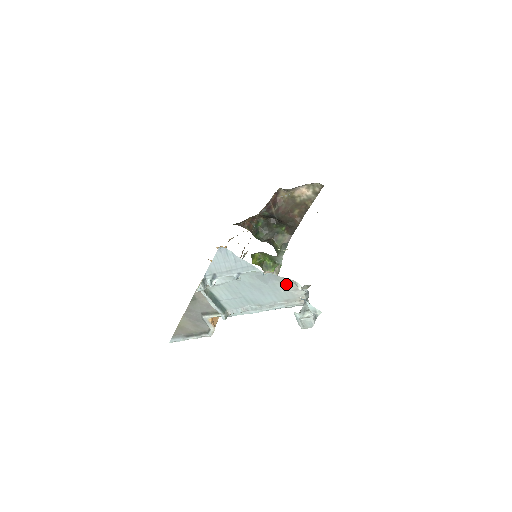
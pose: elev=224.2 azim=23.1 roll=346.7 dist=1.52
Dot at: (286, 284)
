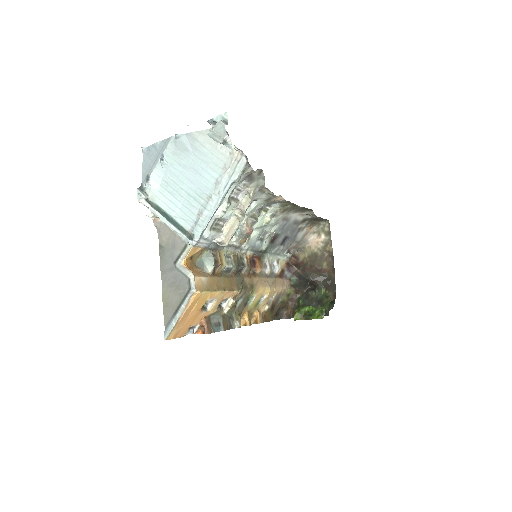
Dot at: (207, 142)
